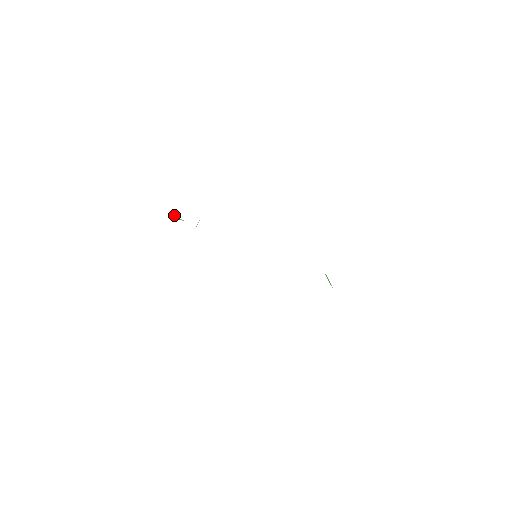
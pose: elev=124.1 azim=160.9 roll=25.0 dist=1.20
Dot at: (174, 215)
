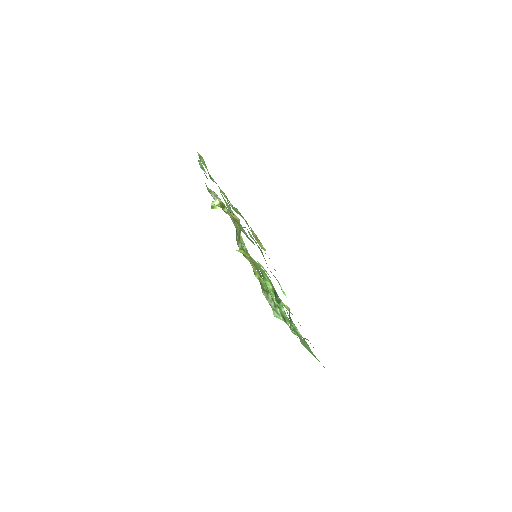
Dot at: (212, 202)
